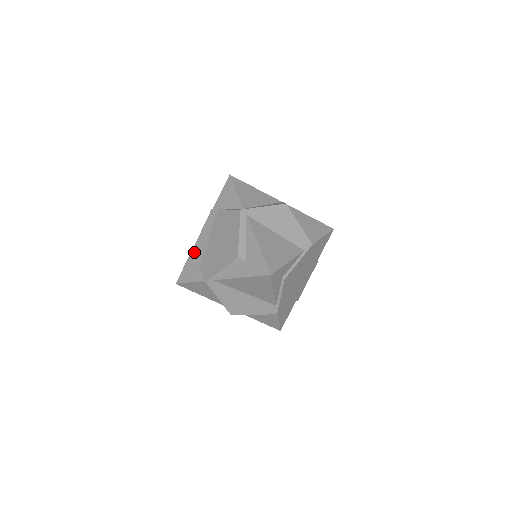
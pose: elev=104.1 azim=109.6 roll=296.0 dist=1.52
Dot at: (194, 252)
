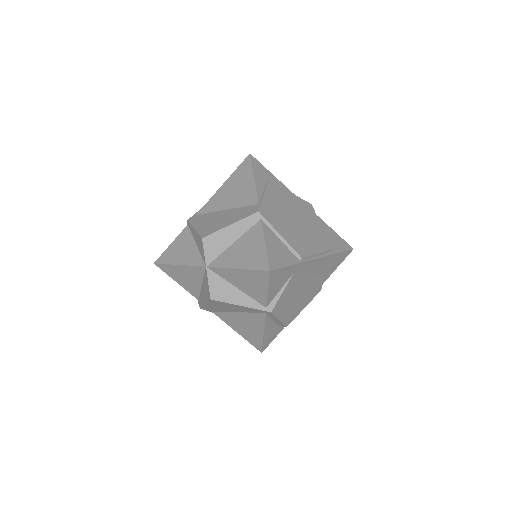
Dot at: occluded
